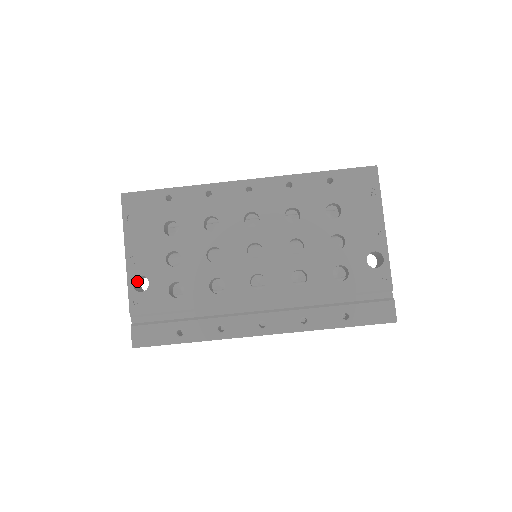
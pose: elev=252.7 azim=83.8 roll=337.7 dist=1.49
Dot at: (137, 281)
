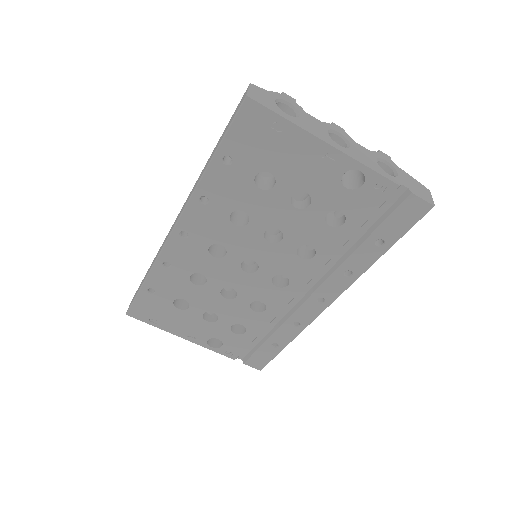
Dot at: occluded
